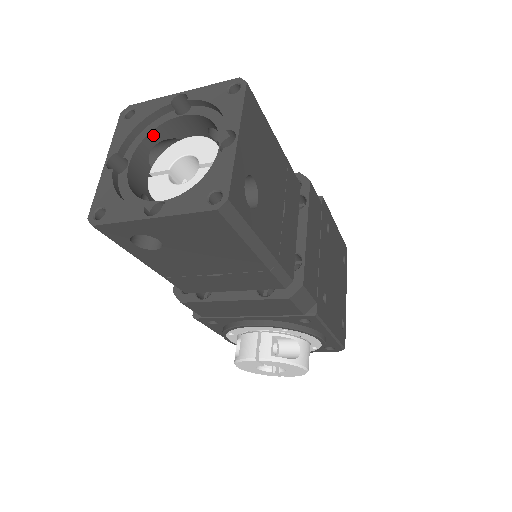
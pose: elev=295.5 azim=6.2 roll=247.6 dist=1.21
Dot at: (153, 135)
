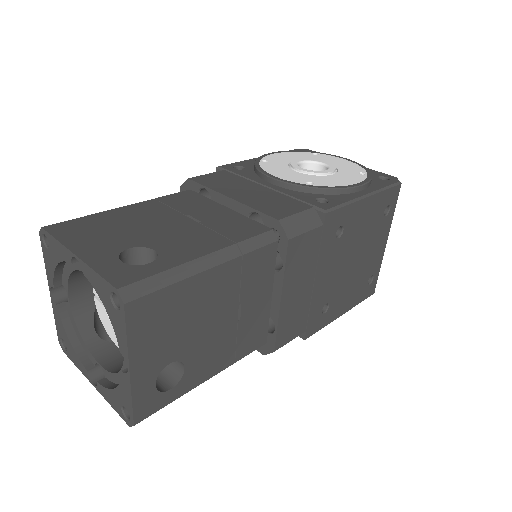
Dot at: (76, 270)
